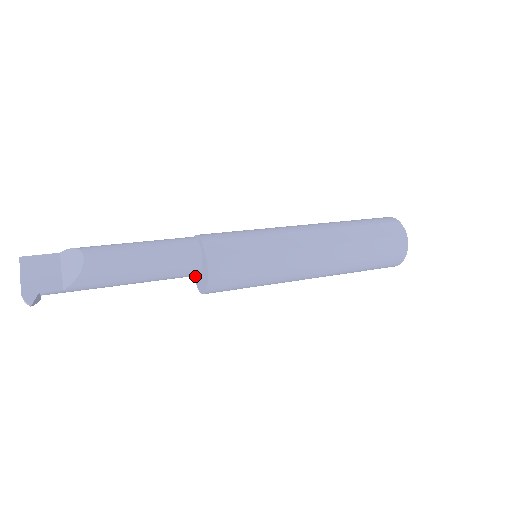
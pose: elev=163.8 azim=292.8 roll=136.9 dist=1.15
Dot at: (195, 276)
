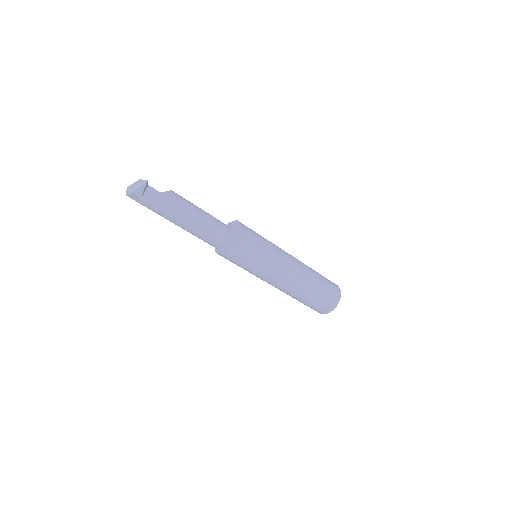
Dot at: (222, 251)
